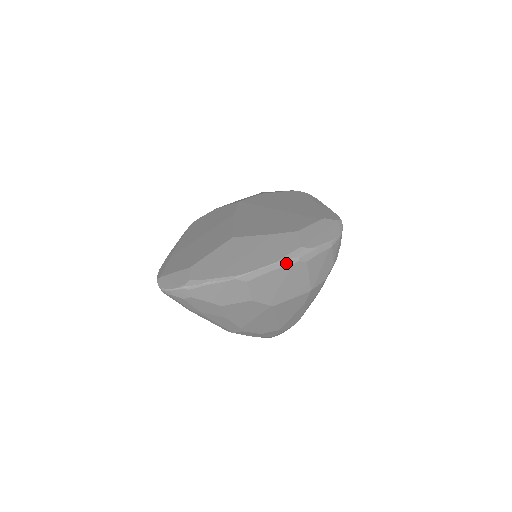
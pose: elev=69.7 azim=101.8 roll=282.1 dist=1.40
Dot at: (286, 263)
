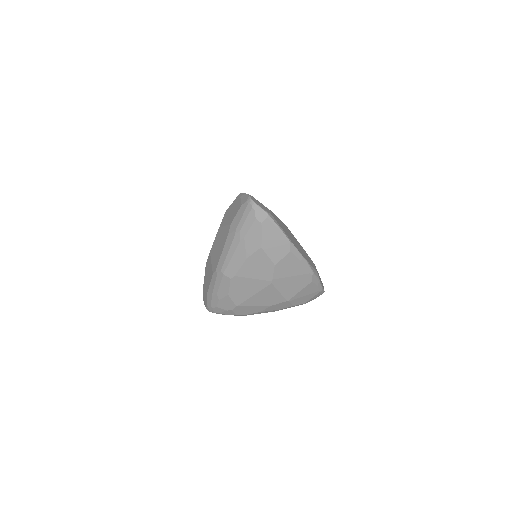
Dot at: (309, 268)
